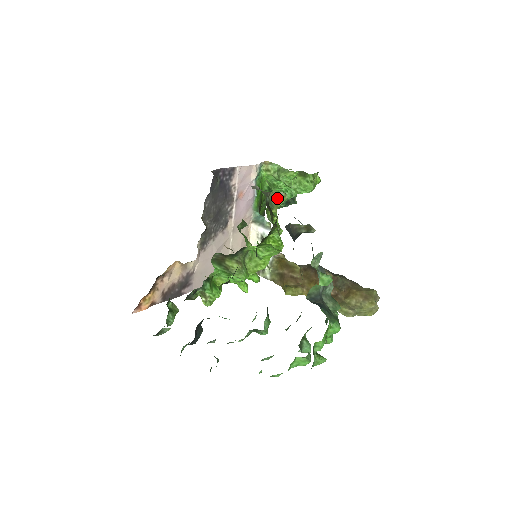
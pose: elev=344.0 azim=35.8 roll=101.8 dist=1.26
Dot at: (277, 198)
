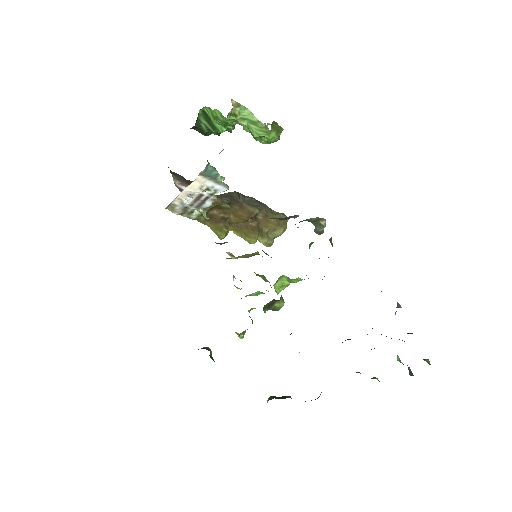
Dot at: occluded
